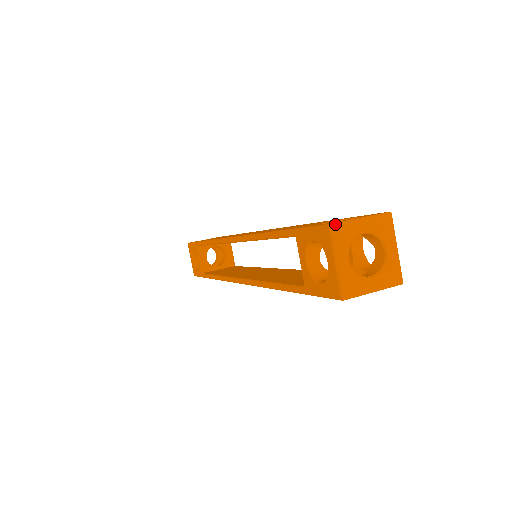
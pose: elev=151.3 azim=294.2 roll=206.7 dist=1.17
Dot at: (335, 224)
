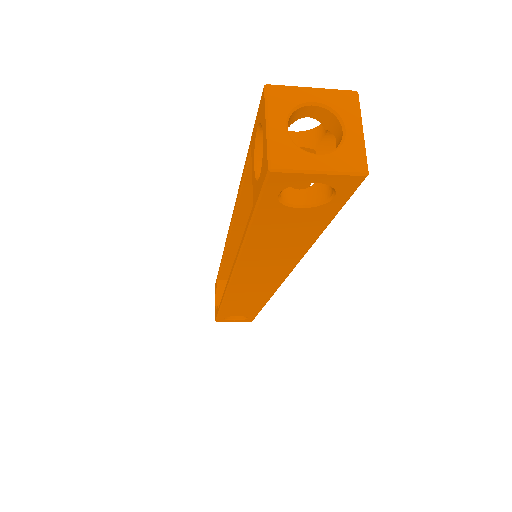
Dot at: occluded
